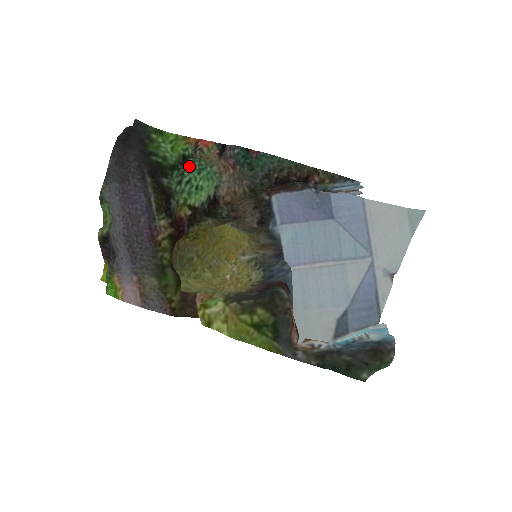
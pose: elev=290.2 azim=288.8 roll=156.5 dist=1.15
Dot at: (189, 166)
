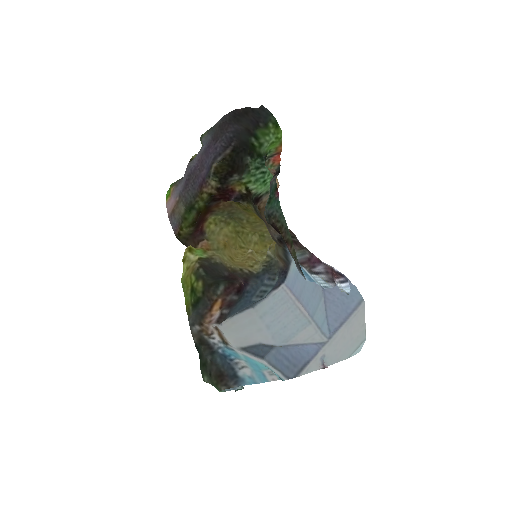
Dot at: occluded
